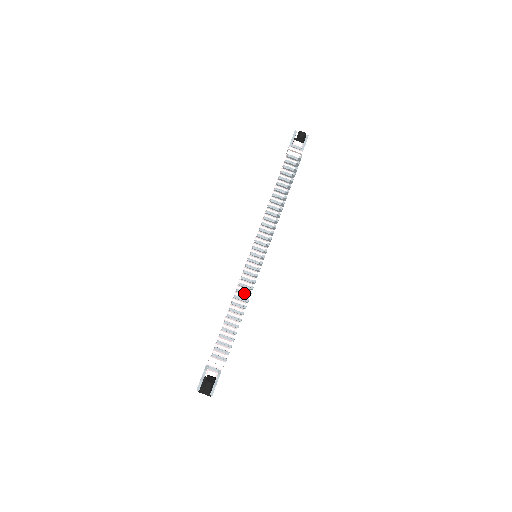
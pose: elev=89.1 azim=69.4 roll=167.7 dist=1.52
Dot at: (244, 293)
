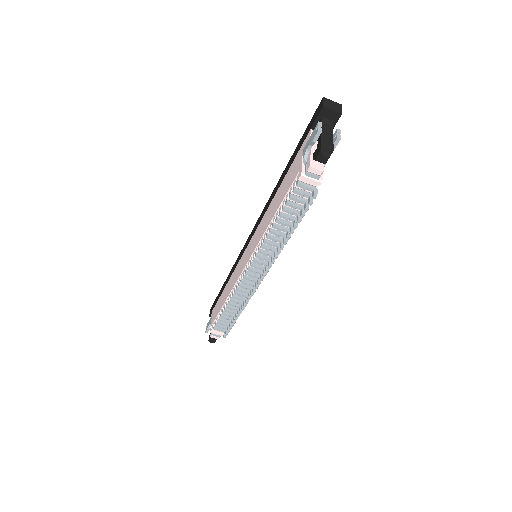
Dot at: (240, 299)
